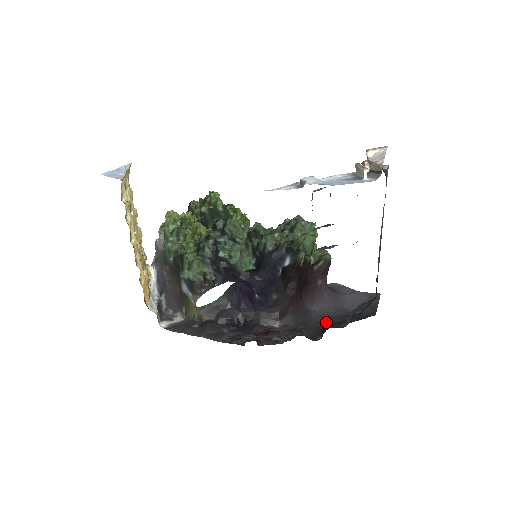
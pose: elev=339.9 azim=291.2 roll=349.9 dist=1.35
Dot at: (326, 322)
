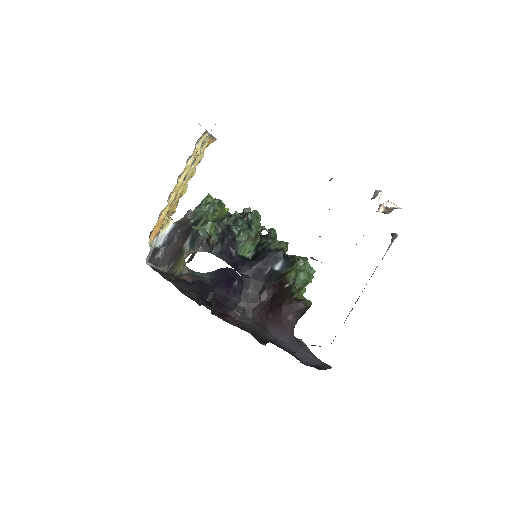
Dot at: (275, 344)
